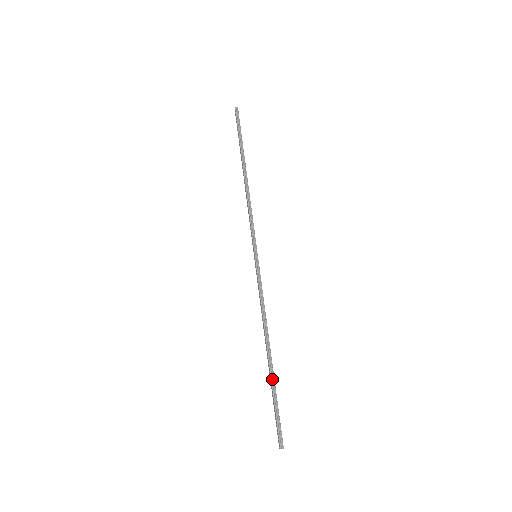
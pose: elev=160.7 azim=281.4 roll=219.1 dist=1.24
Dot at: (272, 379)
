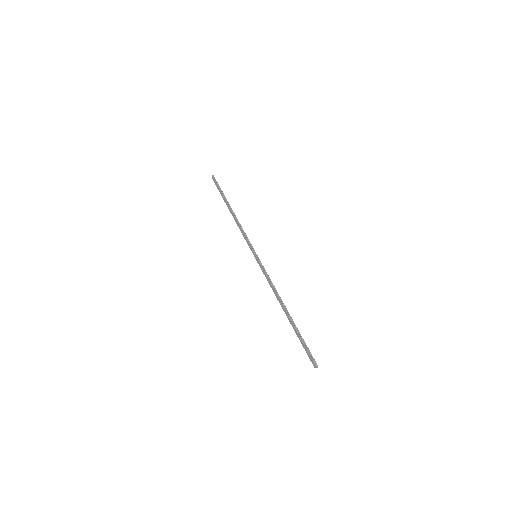
Dot at: (294, 325)
